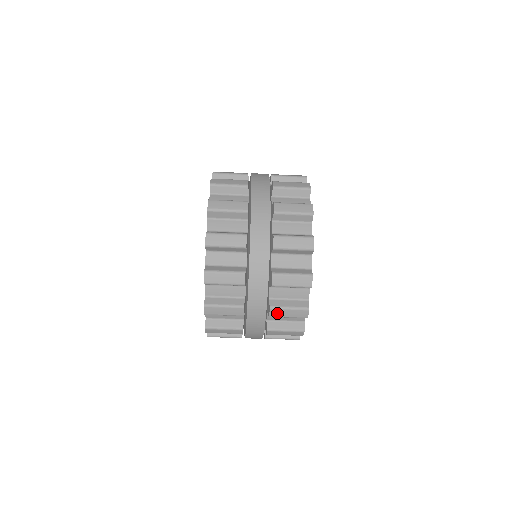
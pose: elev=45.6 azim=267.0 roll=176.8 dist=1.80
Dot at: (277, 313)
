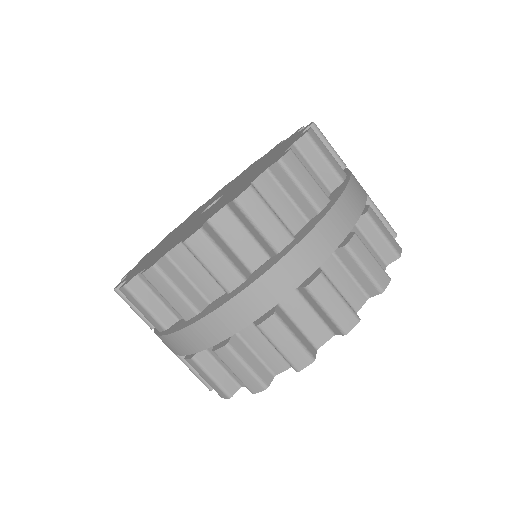
Dot at: (227, 357)
